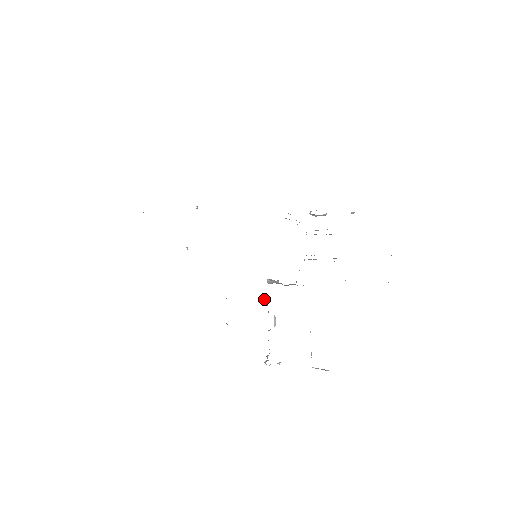
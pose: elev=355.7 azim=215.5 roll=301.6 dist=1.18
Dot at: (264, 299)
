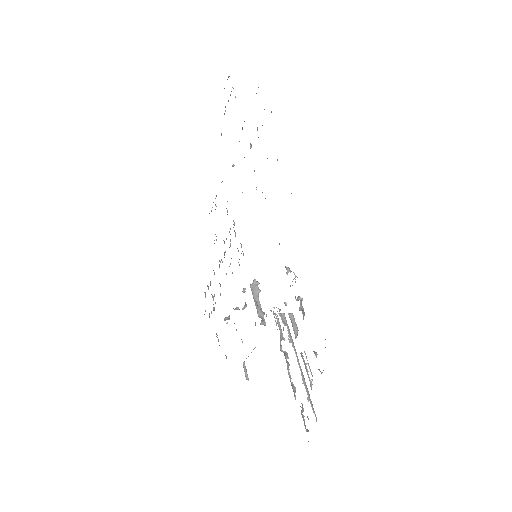
Dot at: occluded
